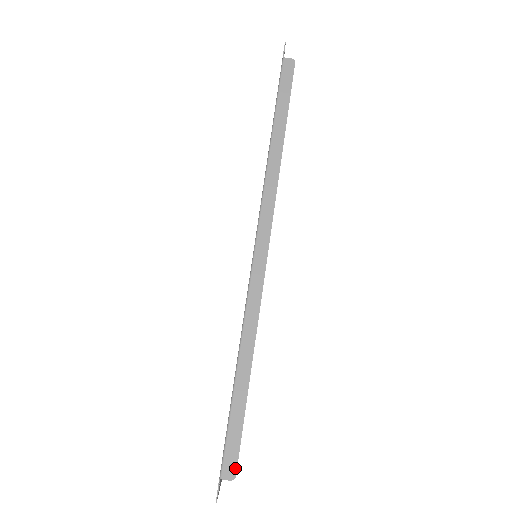
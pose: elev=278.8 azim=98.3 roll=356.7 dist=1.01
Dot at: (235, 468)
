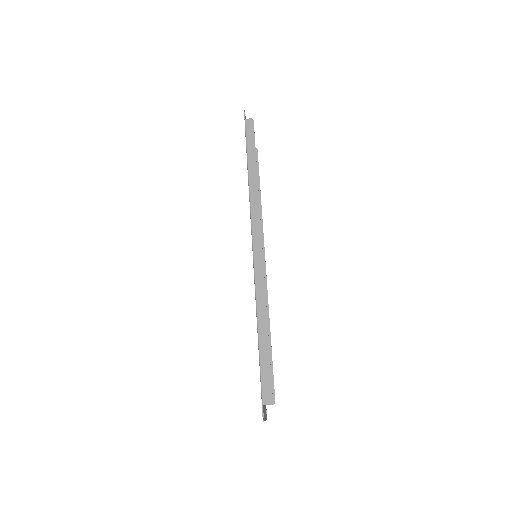
Dot at: (271, 396)
